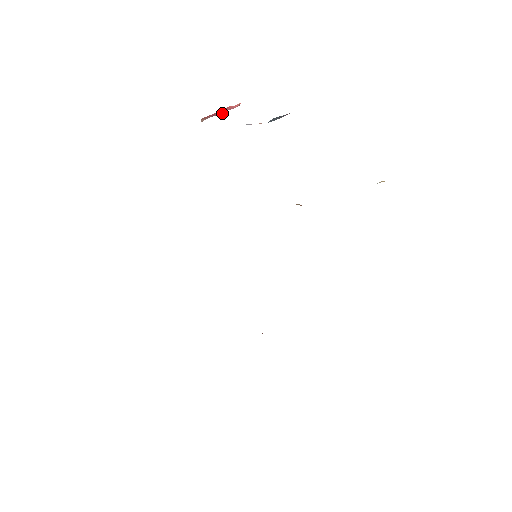
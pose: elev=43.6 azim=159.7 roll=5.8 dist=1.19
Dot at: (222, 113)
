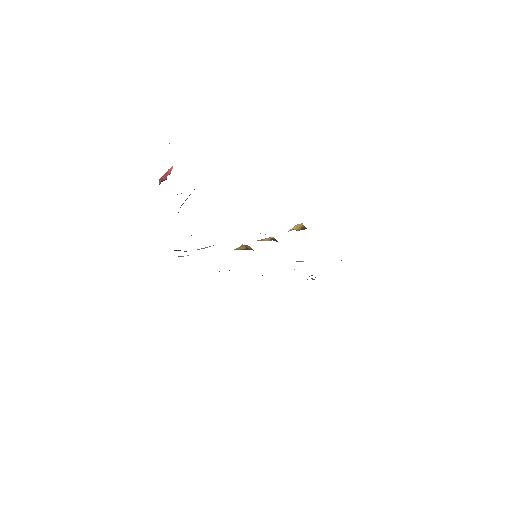
Dot at: (165, 178)
